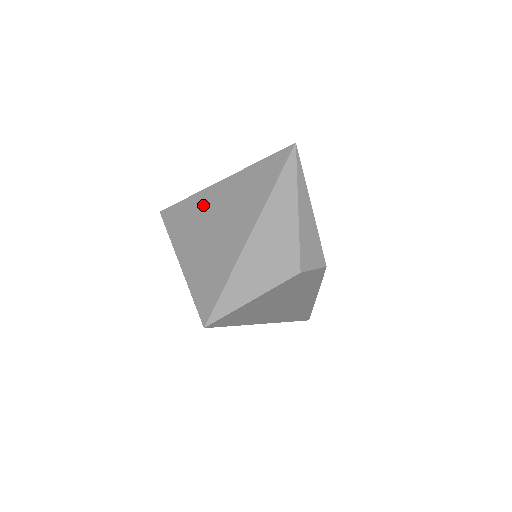
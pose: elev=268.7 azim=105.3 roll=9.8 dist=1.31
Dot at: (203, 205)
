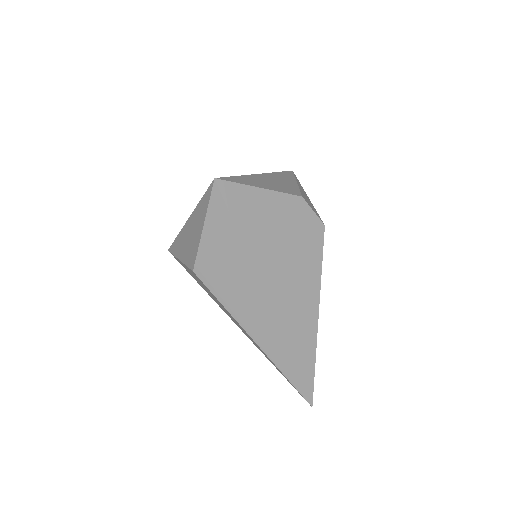
Dot at: occluded
